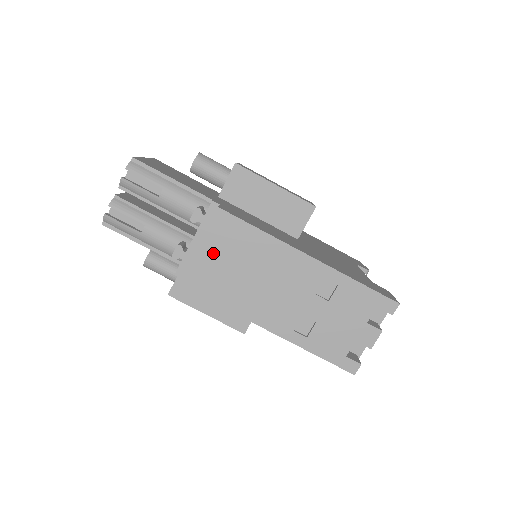
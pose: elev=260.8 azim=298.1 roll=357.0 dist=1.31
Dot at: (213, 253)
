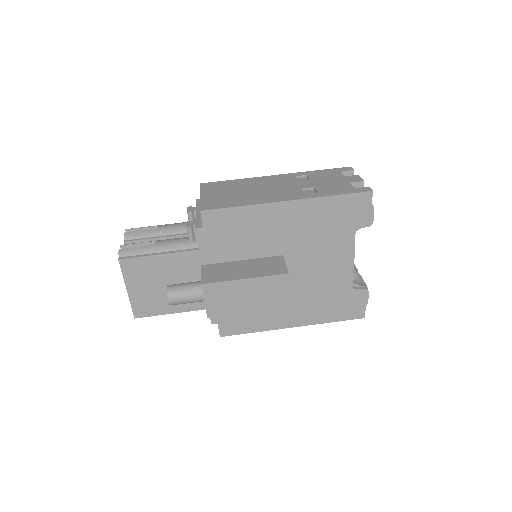
Dot at: (213, 194)
